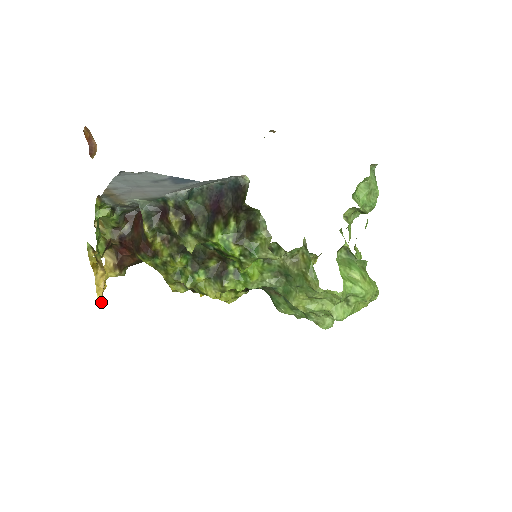
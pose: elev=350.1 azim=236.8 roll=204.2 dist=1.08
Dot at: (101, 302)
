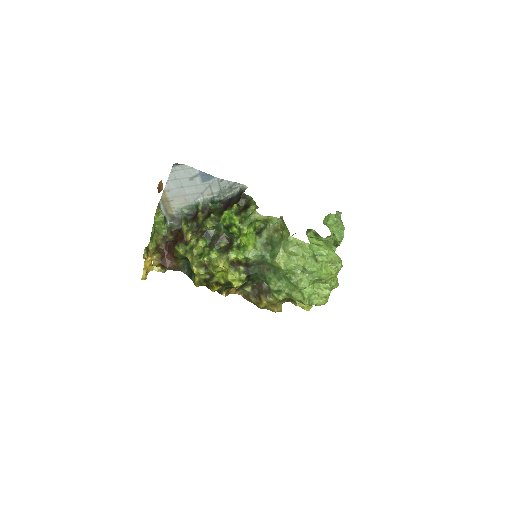
Dot at: (145, 273)
